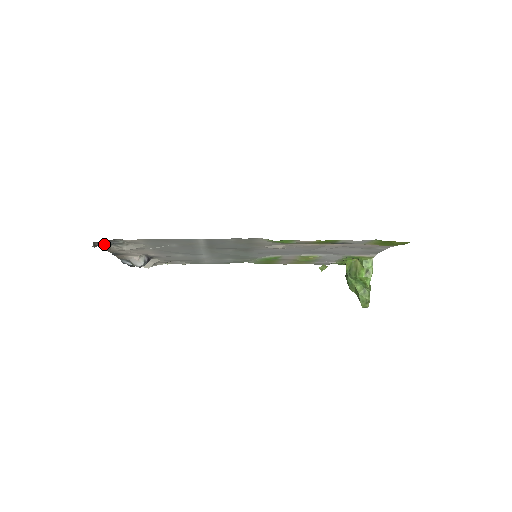
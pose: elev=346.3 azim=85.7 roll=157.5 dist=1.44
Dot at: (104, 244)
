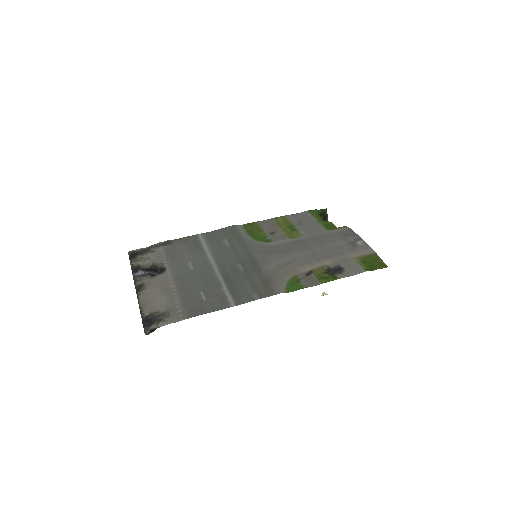
Dot at: (147, 319)
